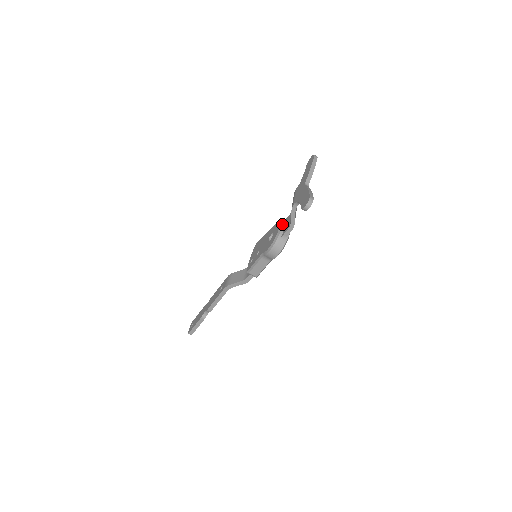
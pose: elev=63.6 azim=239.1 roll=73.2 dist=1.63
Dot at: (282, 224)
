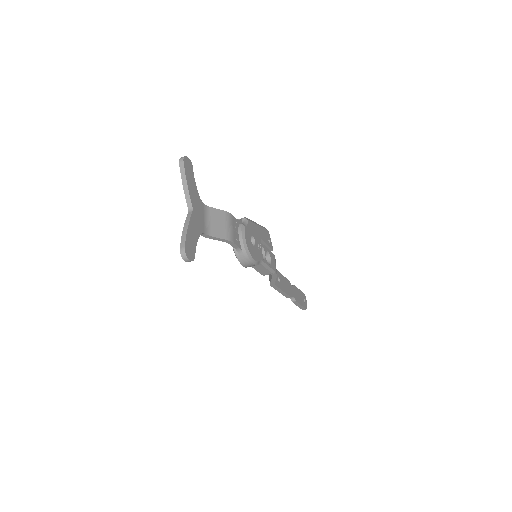
Dot at: occluded
